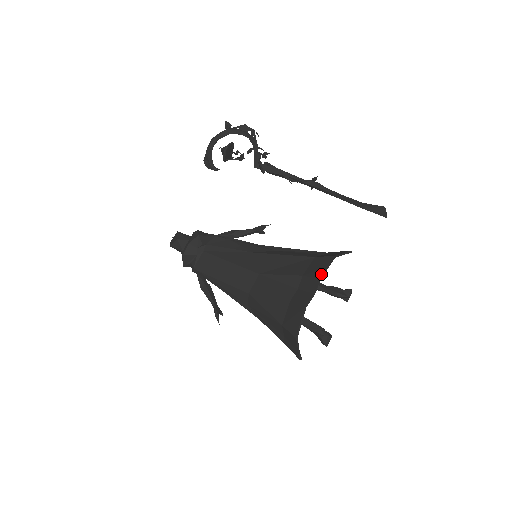
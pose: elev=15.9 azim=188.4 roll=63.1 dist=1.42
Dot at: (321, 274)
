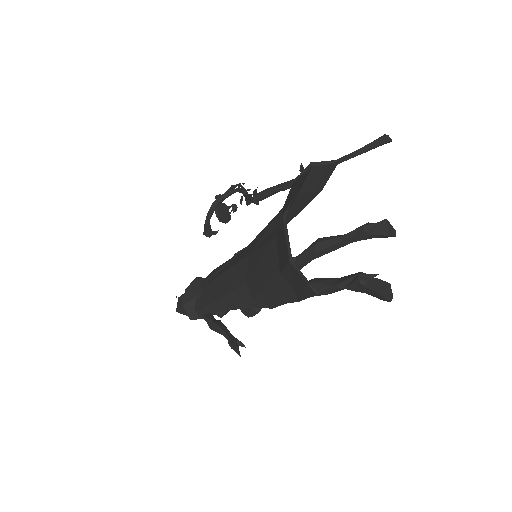
Dot at: (294, 182)
